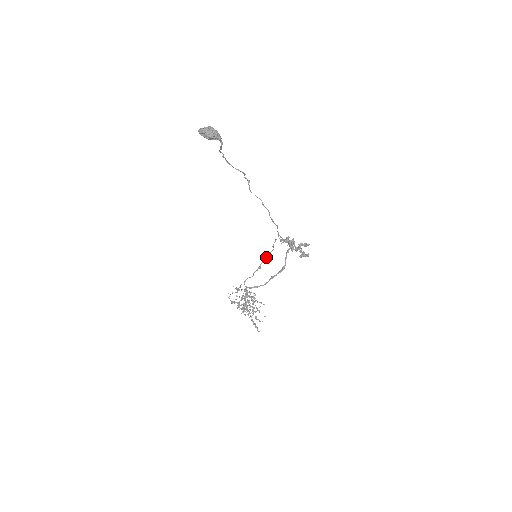
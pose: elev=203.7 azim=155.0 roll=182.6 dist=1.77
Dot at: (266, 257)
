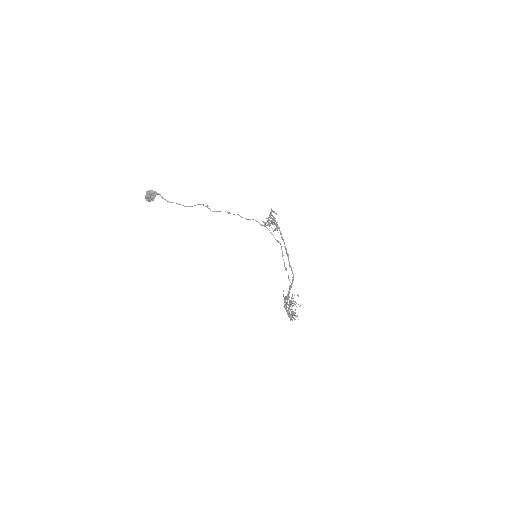
Dot at: (282, 256)
